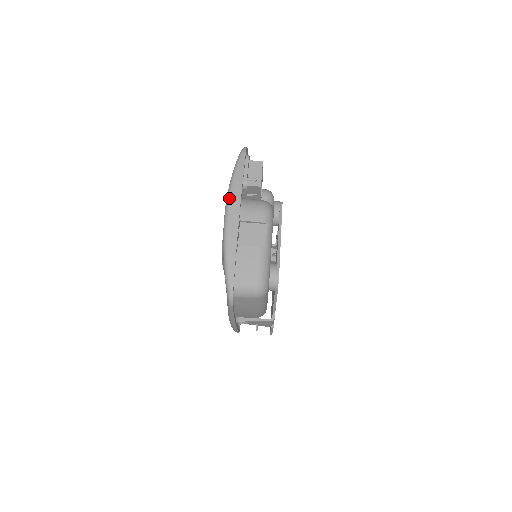
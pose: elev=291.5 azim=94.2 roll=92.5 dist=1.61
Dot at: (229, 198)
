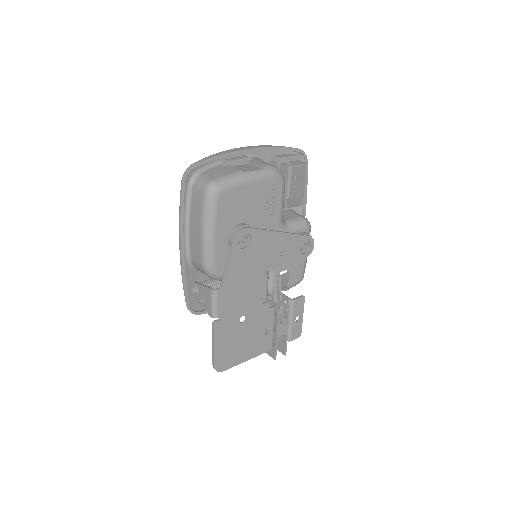
Dot at: occluded
